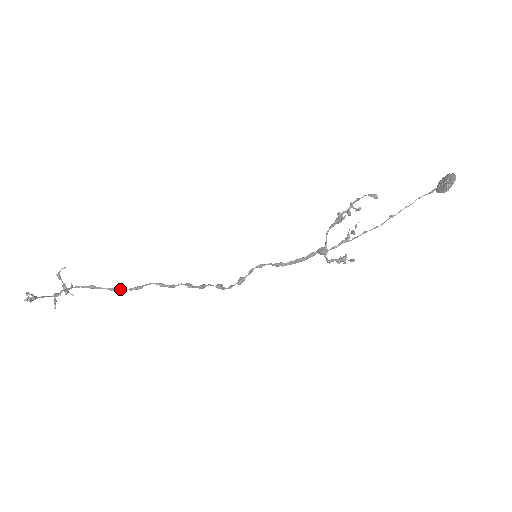
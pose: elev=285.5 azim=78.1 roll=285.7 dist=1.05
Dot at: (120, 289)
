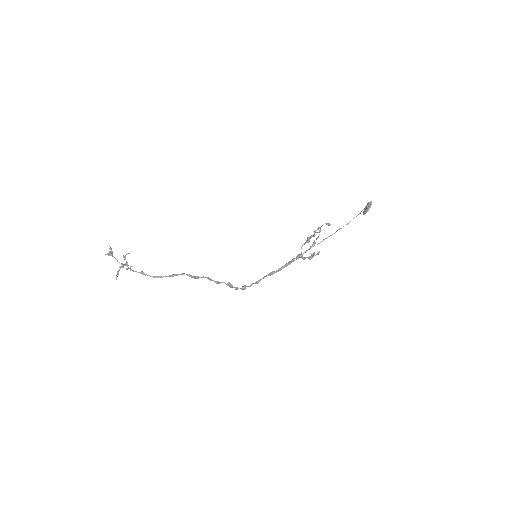
Dot at: (161, 277)
